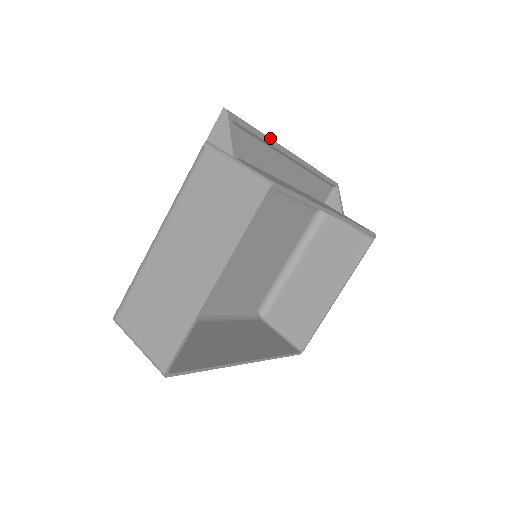
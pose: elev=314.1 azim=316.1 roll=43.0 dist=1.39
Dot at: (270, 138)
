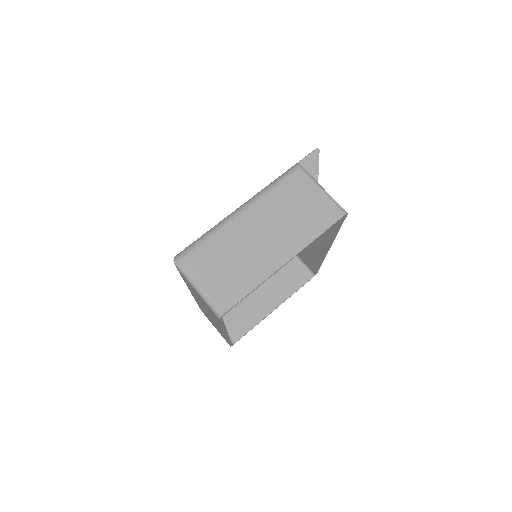
Dot at: occluded
